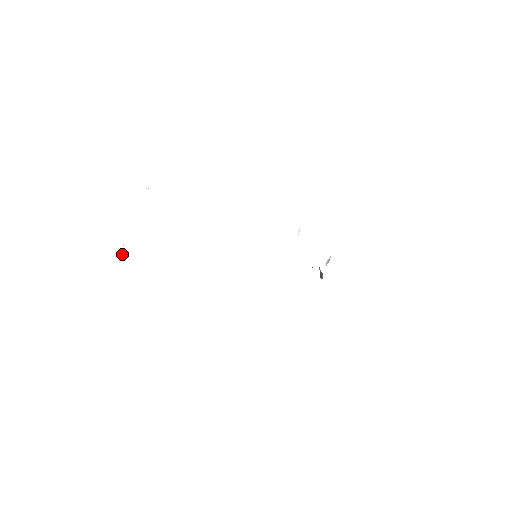
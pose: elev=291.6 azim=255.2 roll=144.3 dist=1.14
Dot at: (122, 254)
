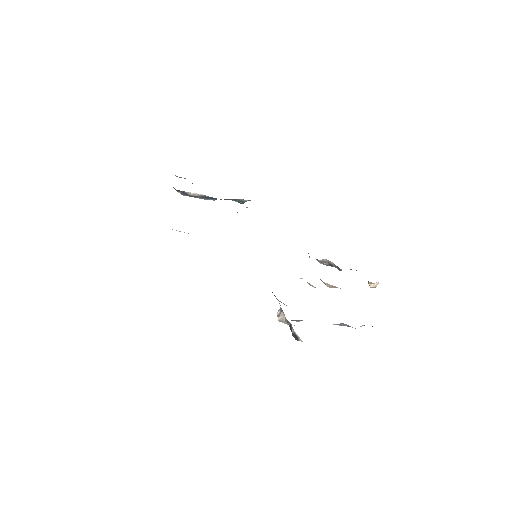
Dot at: (194, 194)
